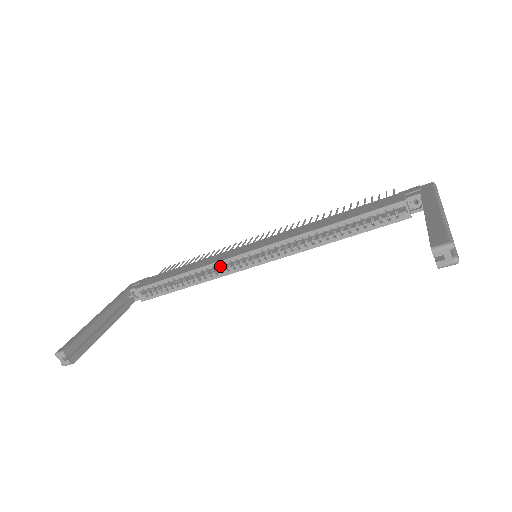
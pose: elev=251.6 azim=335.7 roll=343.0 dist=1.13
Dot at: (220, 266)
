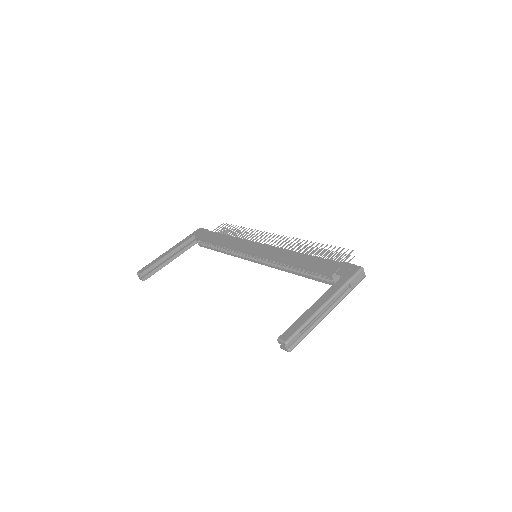
Dot at: occluded
